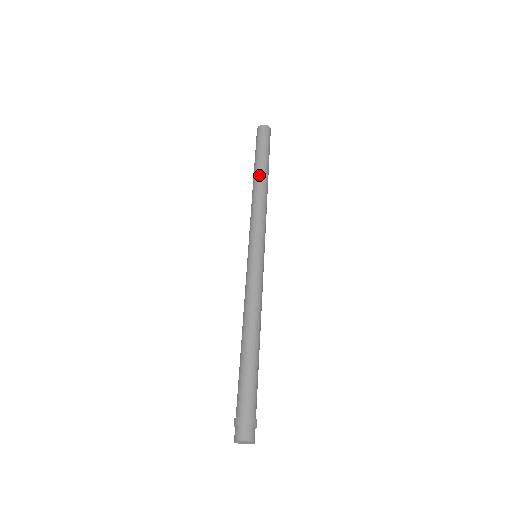
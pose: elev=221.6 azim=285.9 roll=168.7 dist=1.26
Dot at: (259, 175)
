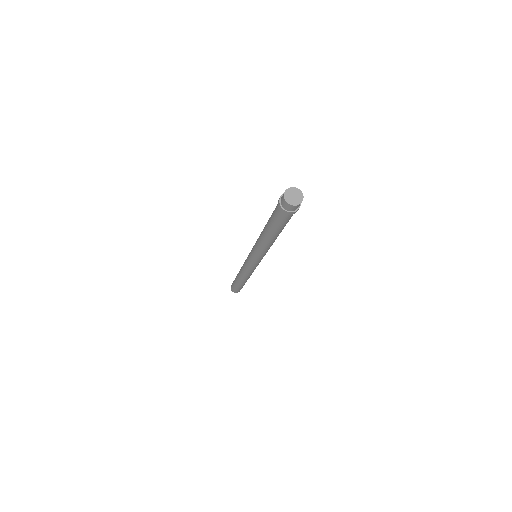
Dot at: occluded
